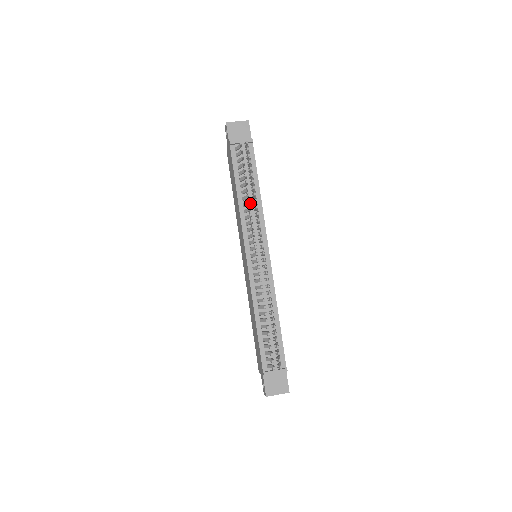
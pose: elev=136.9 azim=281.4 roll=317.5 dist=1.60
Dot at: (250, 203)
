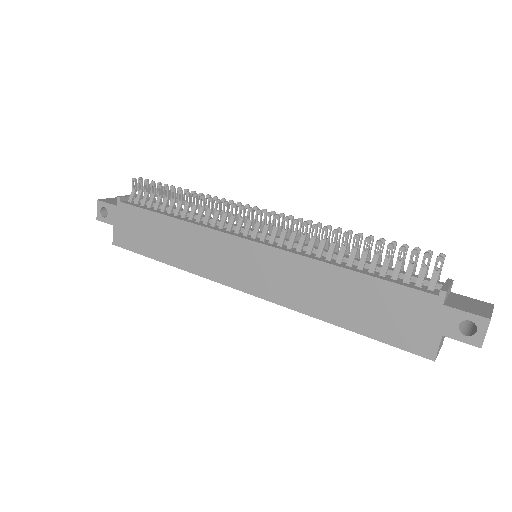
Dot at: (195, 214)
